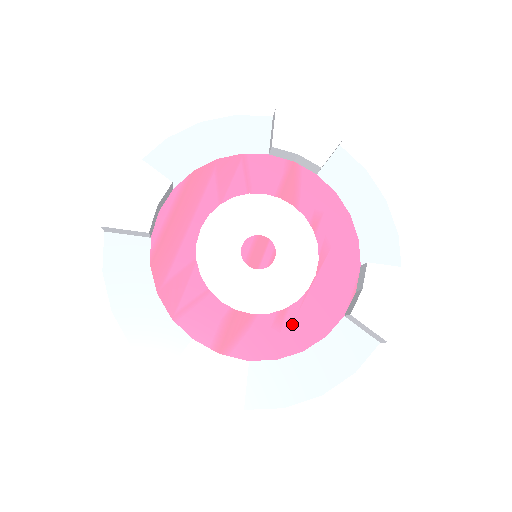
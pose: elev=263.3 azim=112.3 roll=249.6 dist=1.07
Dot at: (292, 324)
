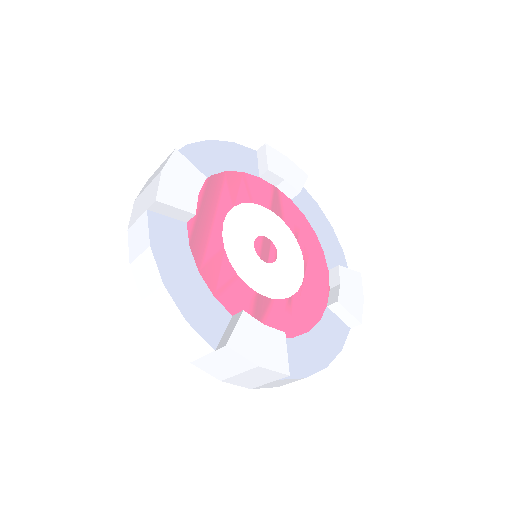
Dot at: (298, 309)
